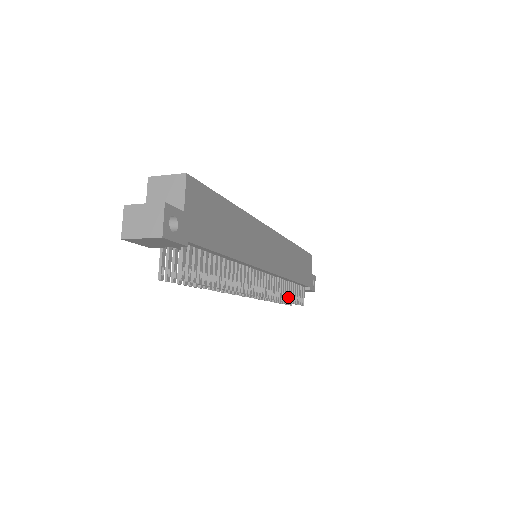
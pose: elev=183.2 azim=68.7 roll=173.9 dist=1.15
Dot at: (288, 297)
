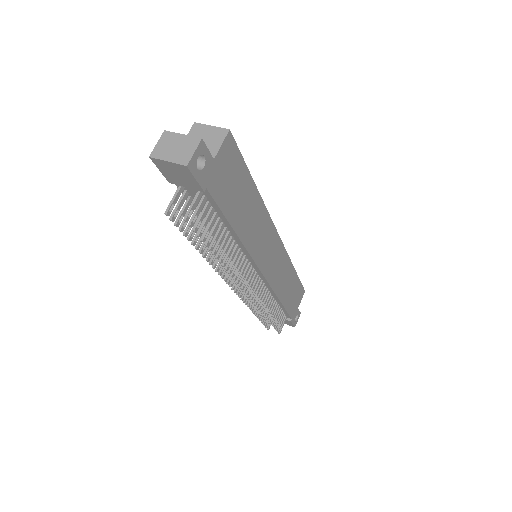
Dot at: (269, 314)
